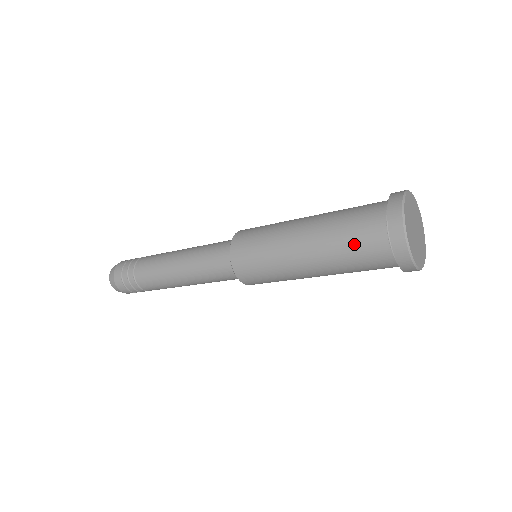
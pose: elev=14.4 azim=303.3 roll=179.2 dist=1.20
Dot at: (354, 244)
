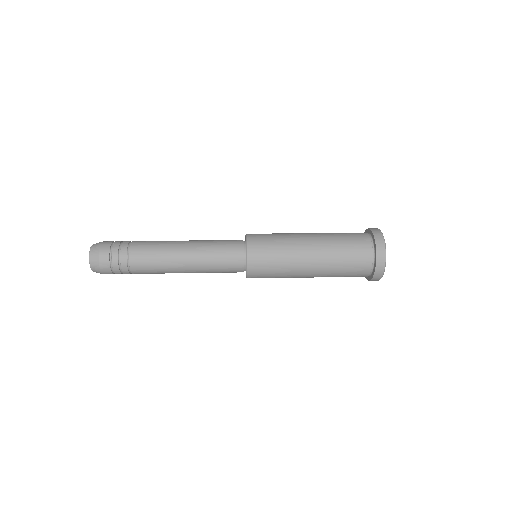
Dot at: (350, 247)
